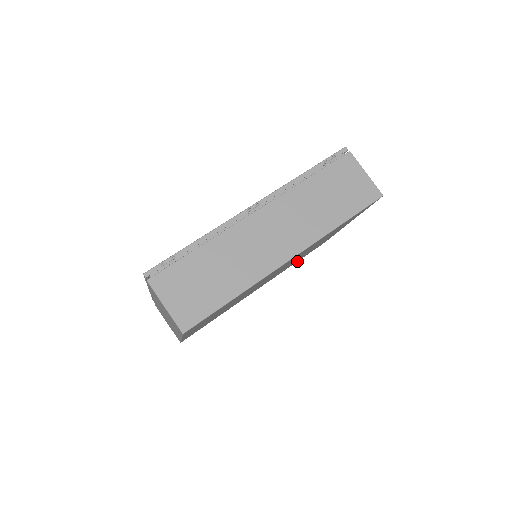
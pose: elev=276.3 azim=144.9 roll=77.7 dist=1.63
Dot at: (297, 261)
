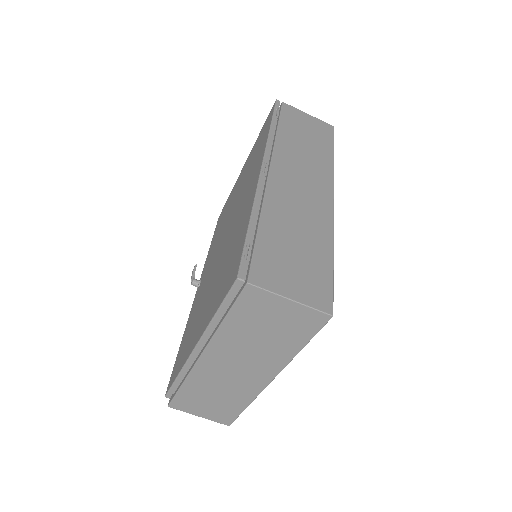
Dot at: occluded
